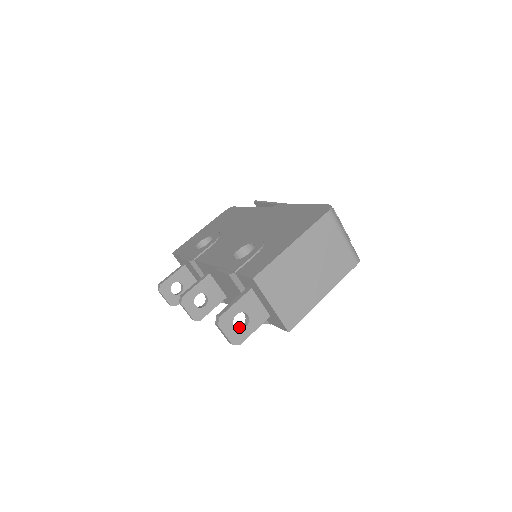
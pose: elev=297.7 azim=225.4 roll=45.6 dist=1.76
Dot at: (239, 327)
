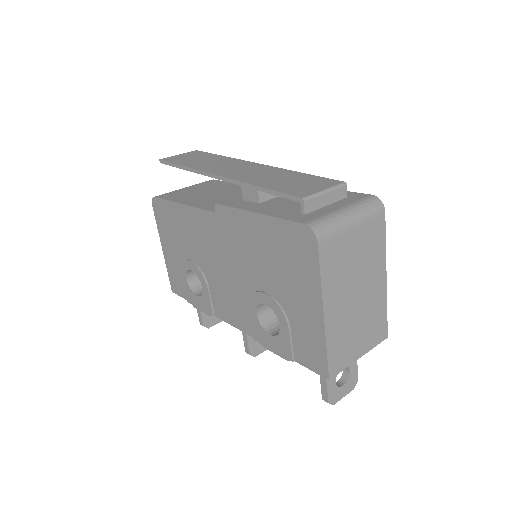
Dot at: (342, 373)
